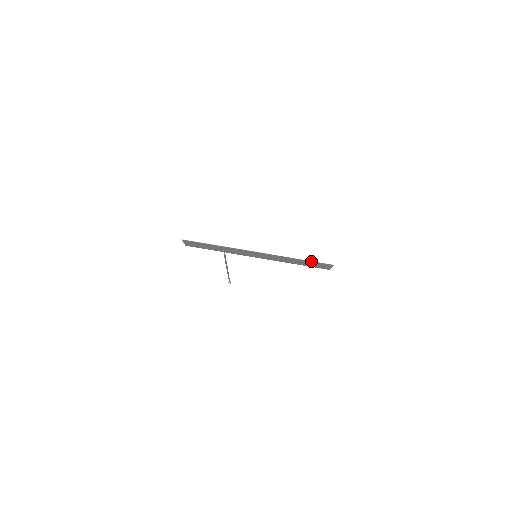
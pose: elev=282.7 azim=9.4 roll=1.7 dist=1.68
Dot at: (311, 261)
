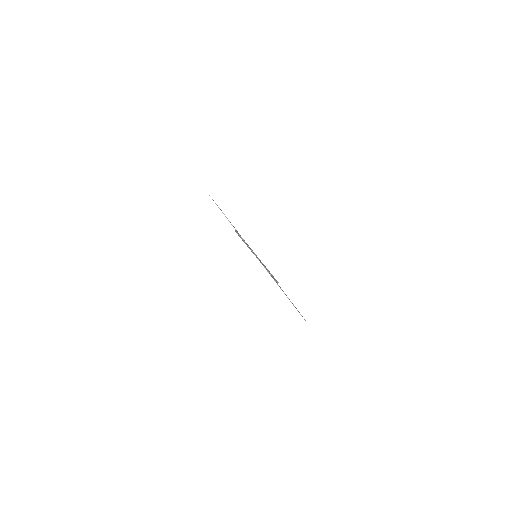
Dot at: occluded
